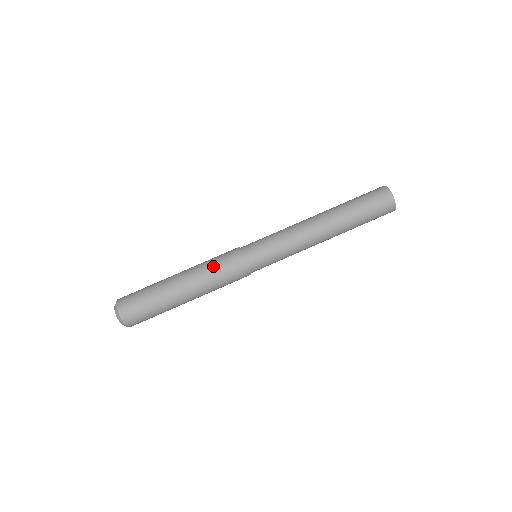
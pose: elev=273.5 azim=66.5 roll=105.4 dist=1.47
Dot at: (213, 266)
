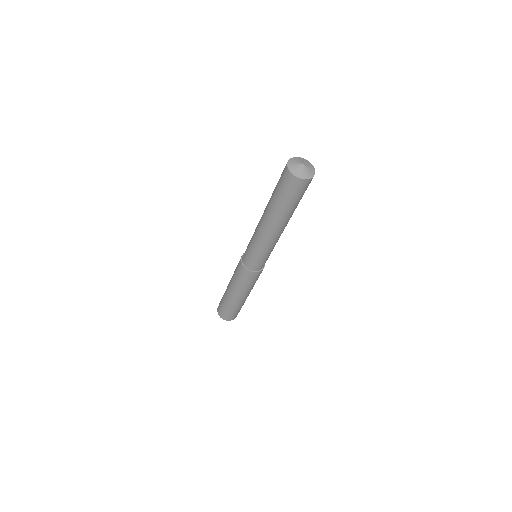
Dot at: (236, 278)
